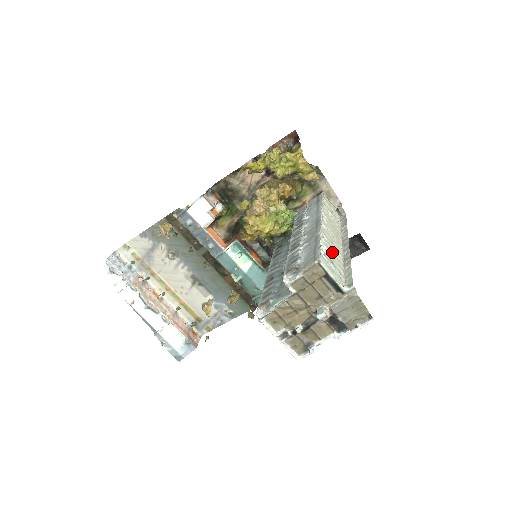
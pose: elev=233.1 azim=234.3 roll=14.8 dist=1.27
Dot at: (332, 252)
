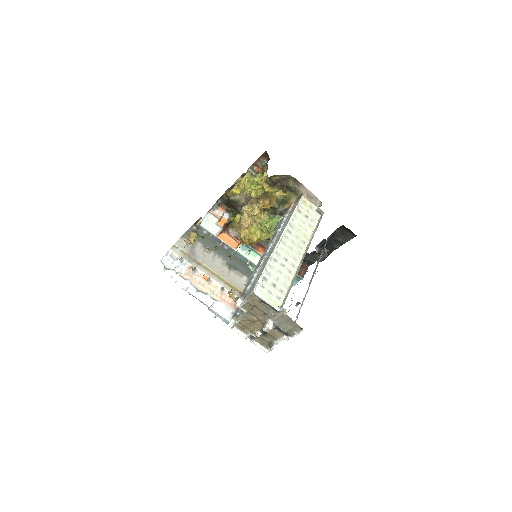
Dot at: (280, 272)
